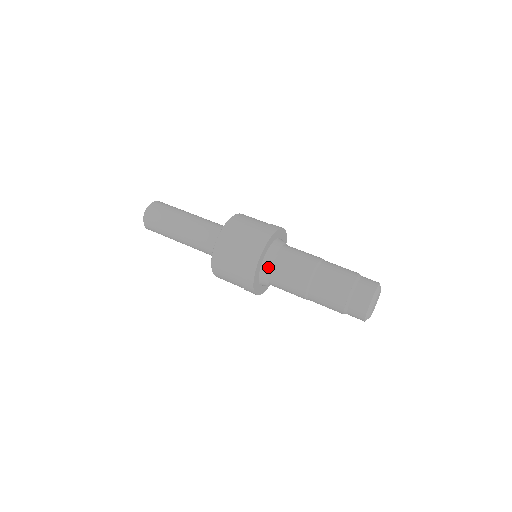
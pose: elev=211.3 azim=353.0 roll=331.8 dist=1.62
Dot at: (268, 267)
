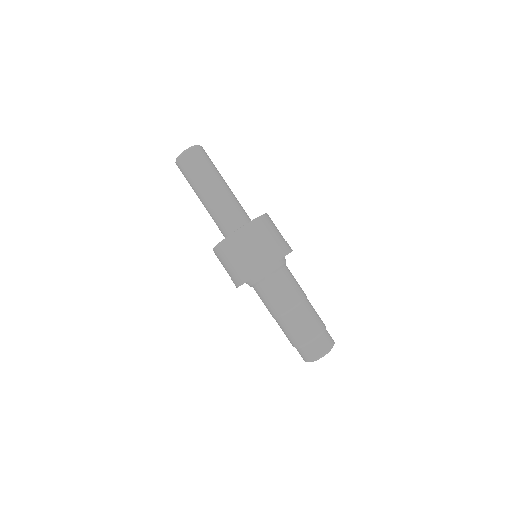
Dot at: (274, 271)
